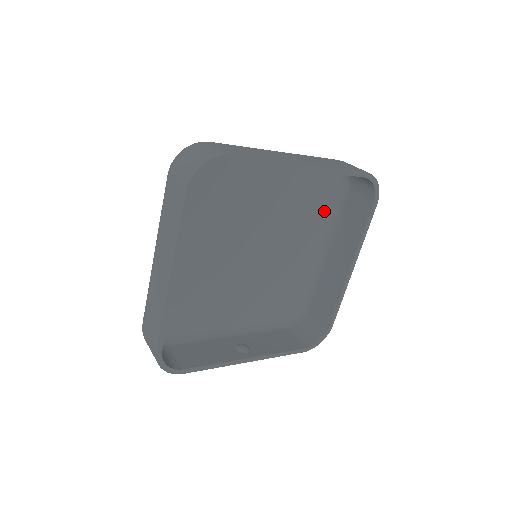
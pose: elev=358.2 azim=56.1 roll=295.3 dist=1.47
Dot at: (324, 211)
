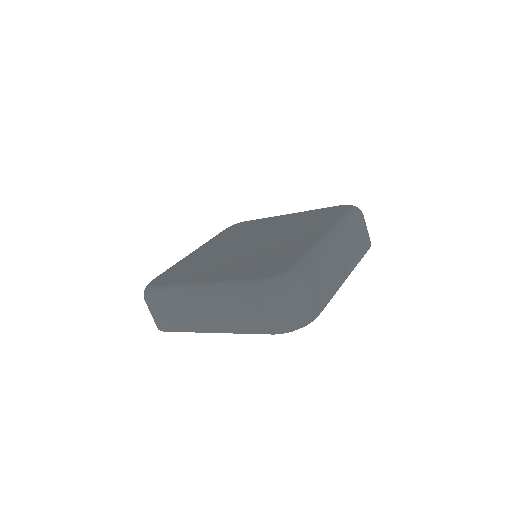
Dot at: occluded
